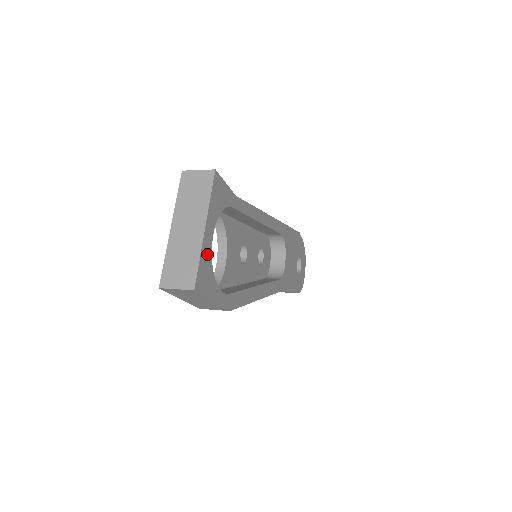
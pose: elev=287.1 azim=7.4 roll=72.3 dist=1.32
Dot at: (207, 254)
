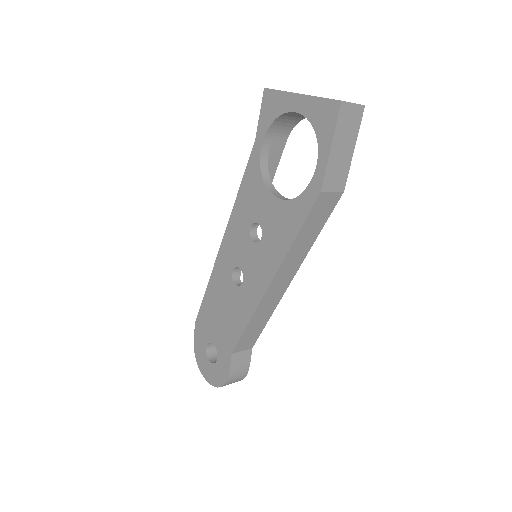
Dot at: occluded
